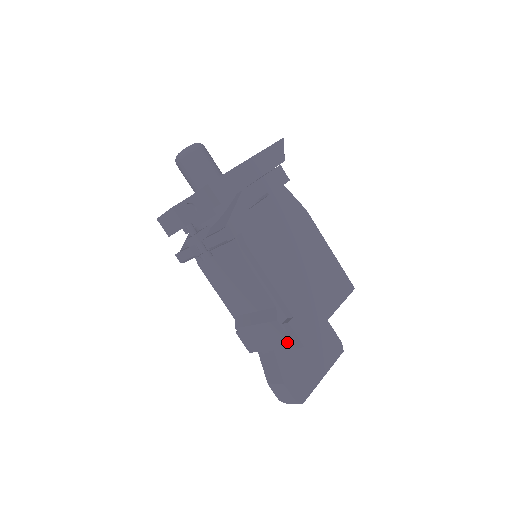
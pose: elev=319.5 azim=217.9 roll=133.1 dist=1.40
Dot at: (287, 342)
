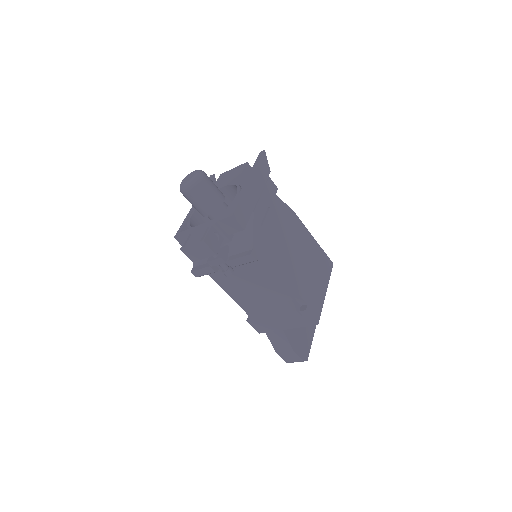
Dot at: (301, 323)
